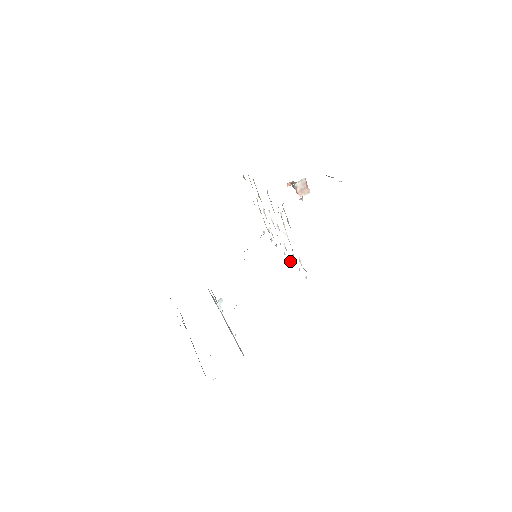
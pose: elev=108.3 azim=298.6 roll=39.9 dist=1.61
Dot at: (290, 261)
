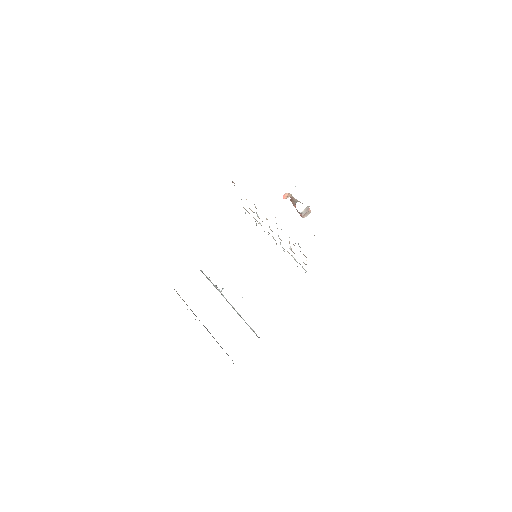
Dot at: occluded
